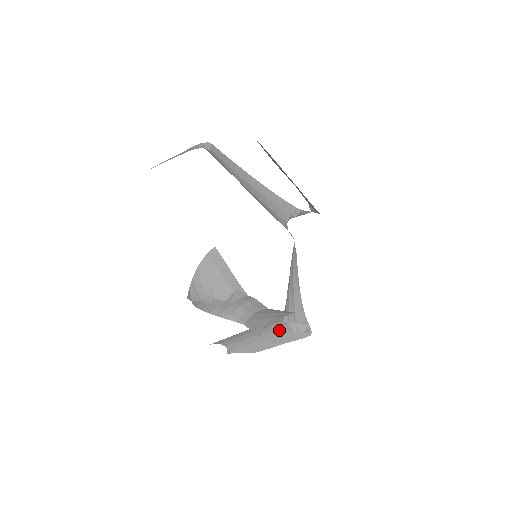
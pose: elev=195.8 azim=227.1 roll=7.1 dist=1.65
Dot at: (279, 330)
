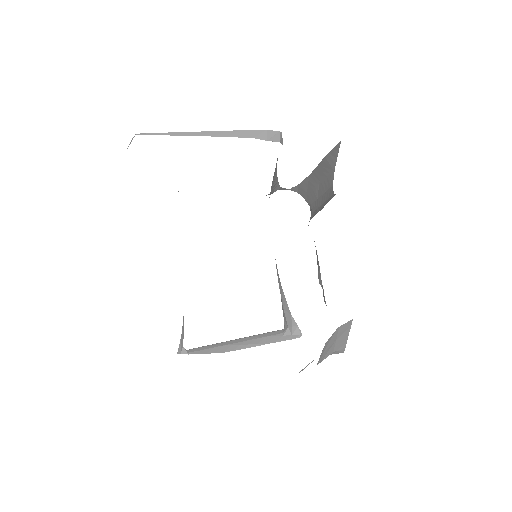
Dot at: (268, 334)
